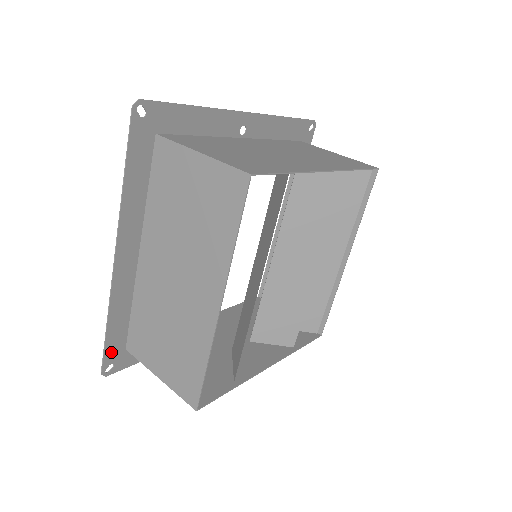
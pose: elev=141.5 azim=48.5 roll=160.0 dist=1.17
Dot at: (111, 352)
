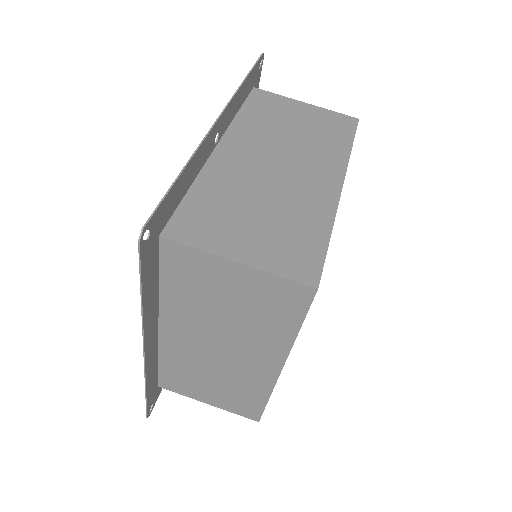
Dot at: (150, 401)
